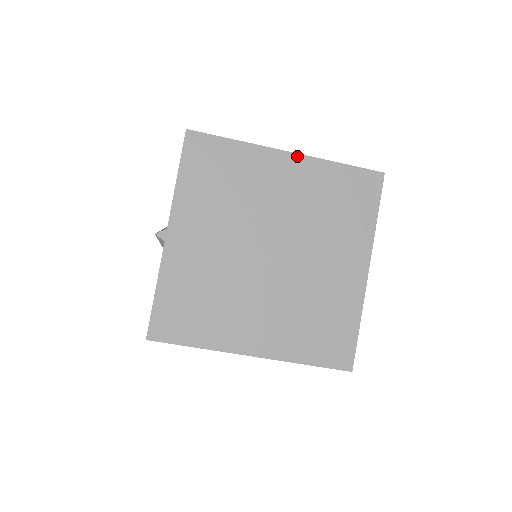
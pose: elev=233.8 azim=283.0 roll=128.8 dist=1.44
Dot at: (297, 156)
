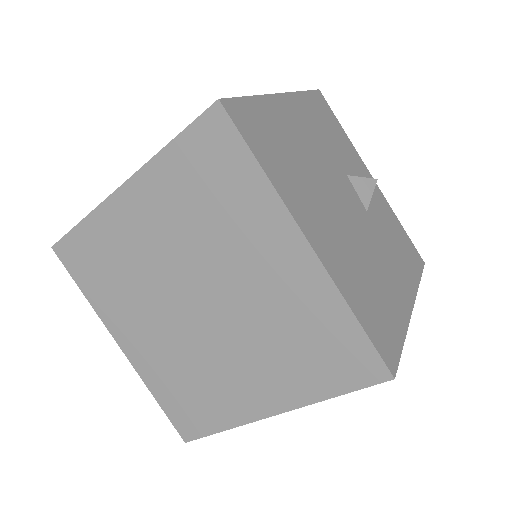
Dot at: (130, 182)
